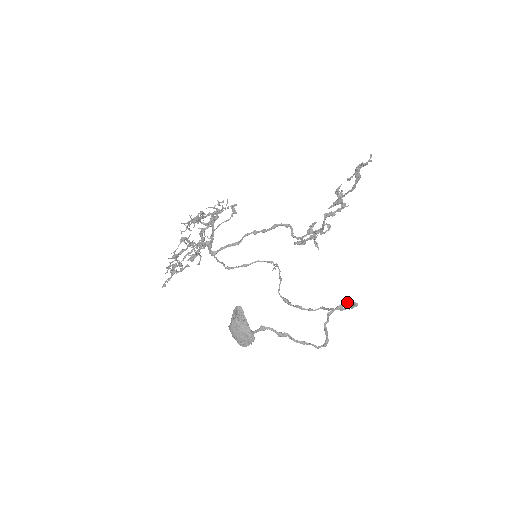
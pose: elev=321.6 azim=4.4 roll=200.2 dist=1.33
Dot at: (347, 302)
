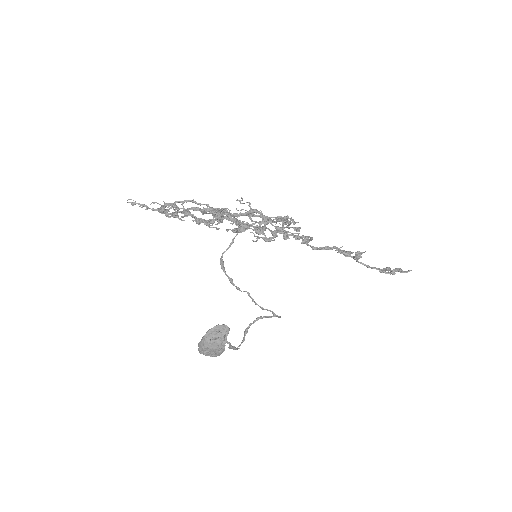
Dot at: (277, 316)
